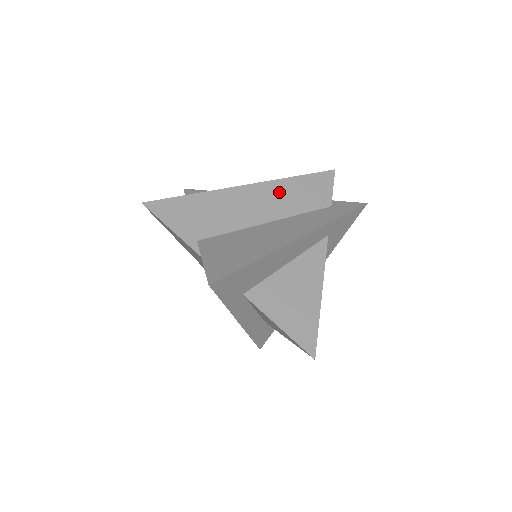
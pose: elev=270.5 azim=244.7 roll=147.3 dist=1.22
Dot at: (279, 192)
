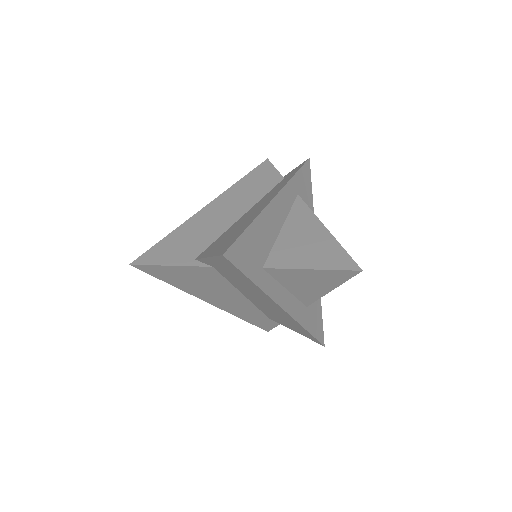
Dot at: (236, 194)
